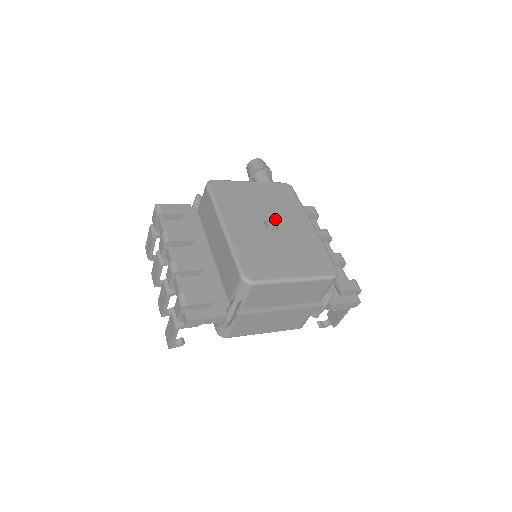
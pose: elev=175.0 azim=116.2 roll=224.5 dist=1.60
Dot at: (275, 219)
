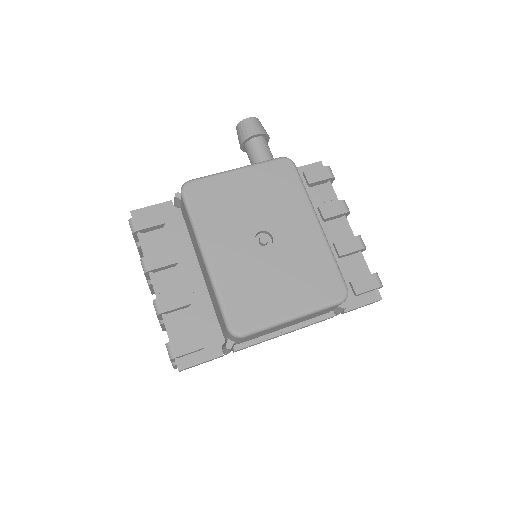
Dot at: (269, 227)
